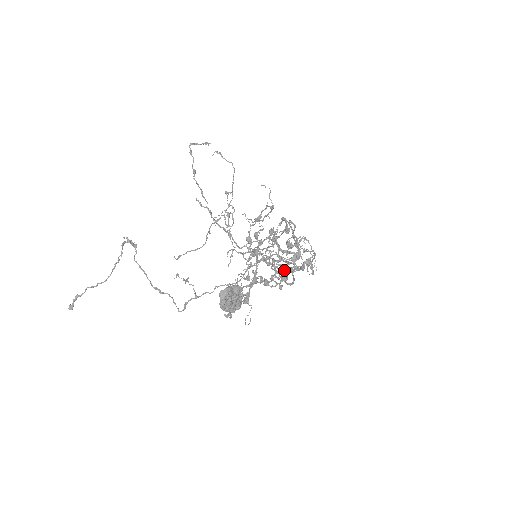
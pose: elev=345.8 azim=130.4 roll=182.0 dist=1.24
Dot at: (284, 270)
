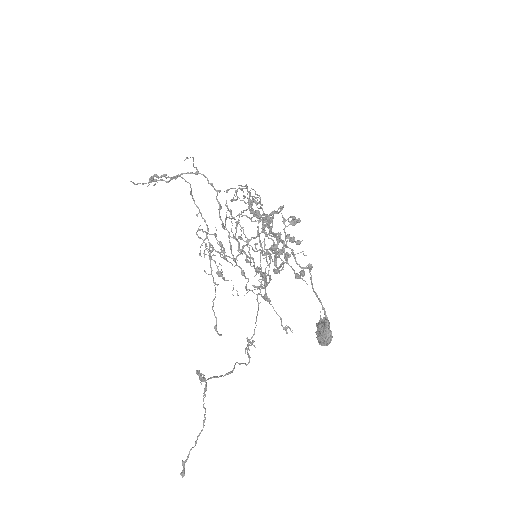
Dot at: (276, 245)
